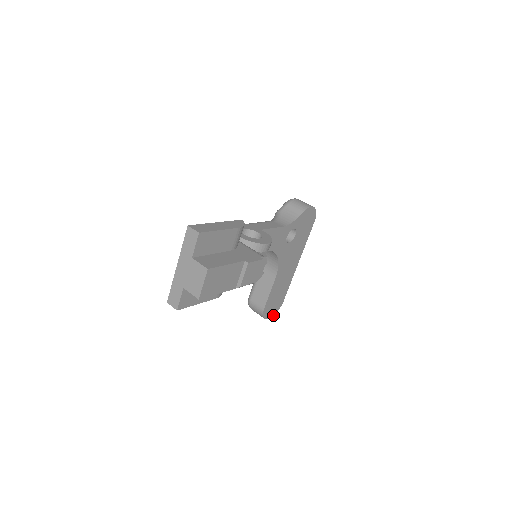
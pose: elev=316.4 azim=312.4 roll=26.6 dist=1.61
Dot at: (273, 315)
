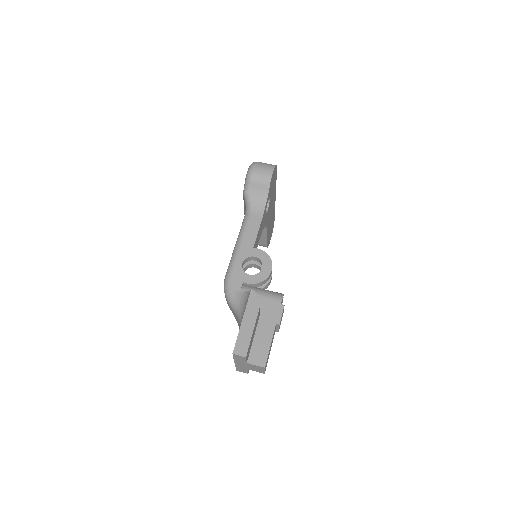
Dot at: occluded
